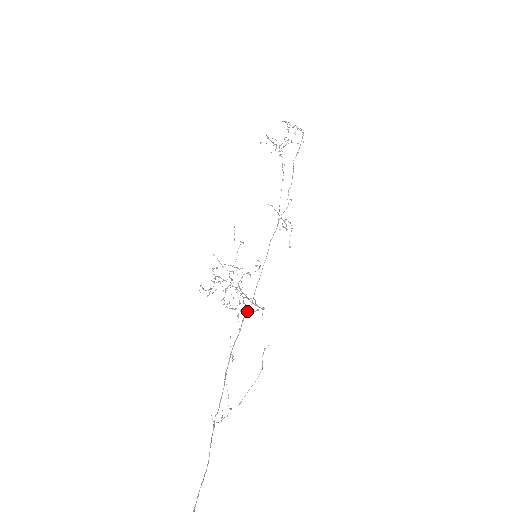
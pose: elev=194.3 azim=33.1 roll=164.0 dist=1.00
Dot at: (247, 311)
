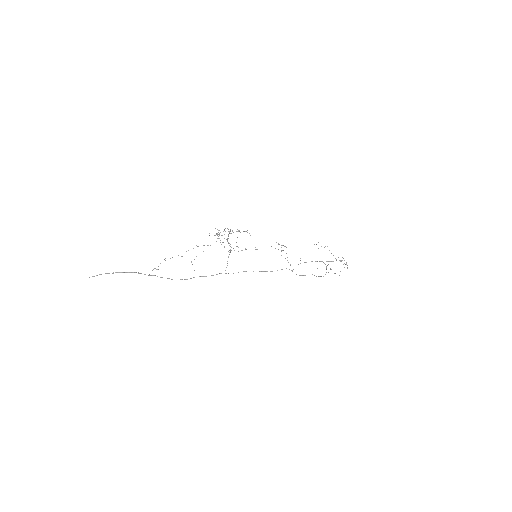
Dot at: (225, 273)
